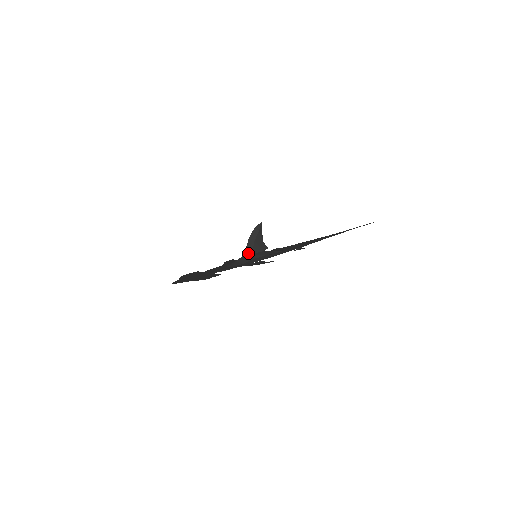
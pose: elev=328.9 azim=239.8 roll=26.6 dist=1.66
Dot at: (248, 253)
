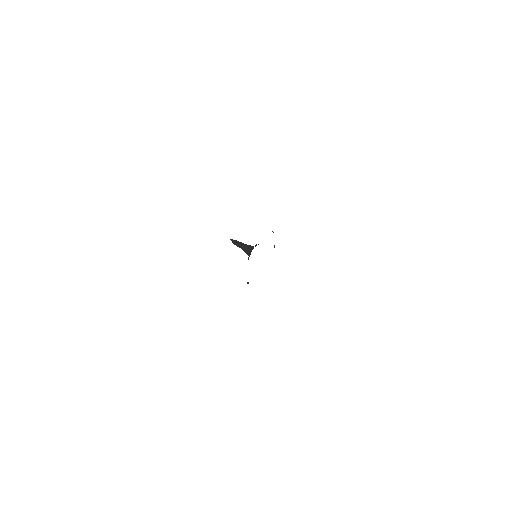
Dot at: (252, 247)
